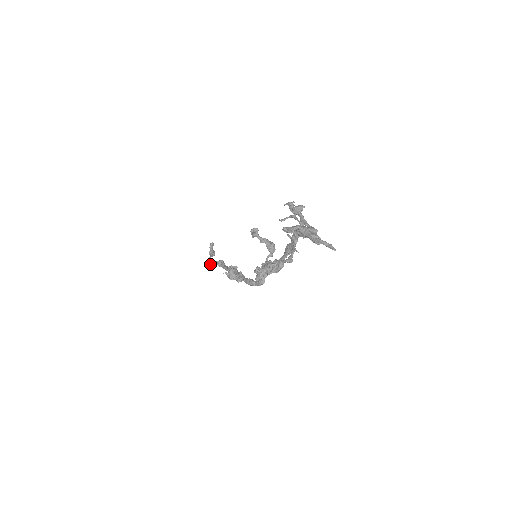
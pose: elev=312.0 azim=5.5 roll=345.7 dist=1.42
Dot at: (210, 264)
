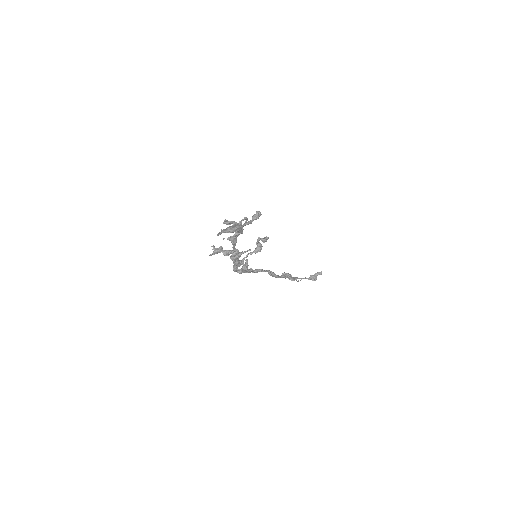
Dot at: occluded
